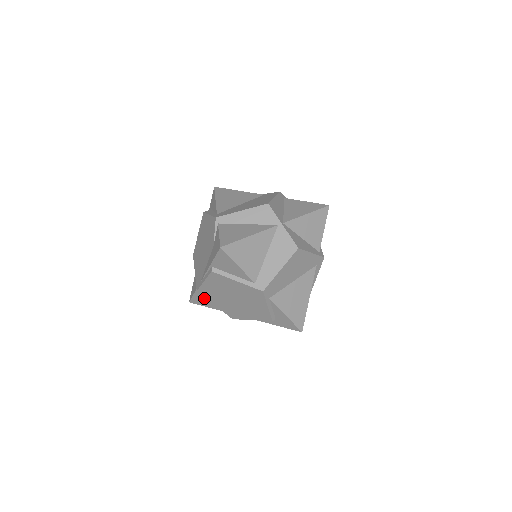
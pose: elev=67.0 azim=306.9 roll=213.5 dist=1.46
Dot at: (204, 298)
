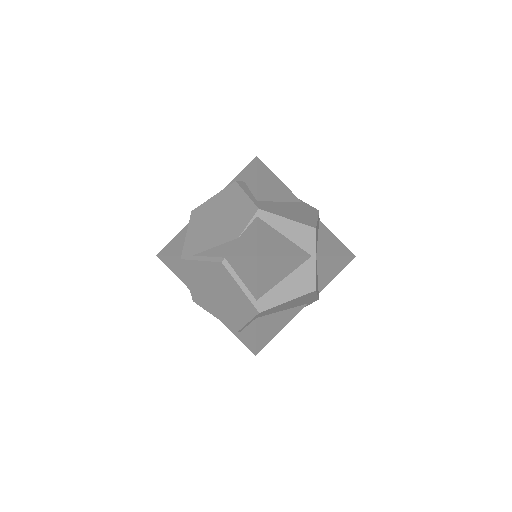
Dot at: (179, 266)
